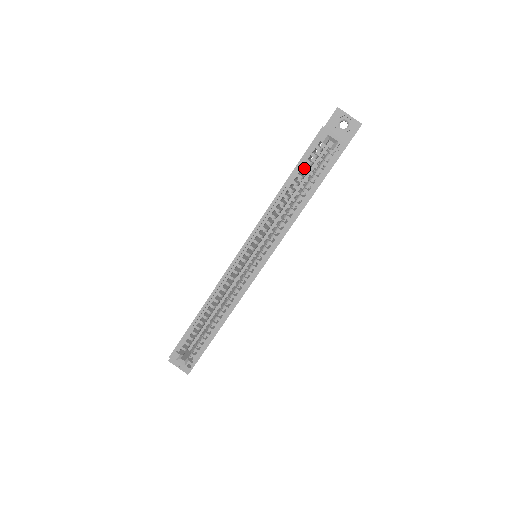
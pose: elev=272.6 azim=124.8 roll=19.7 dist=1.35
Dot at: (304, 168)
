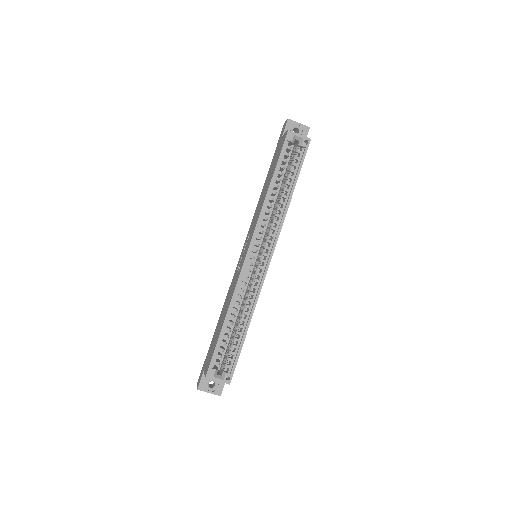
Dot at: (282, 165)
